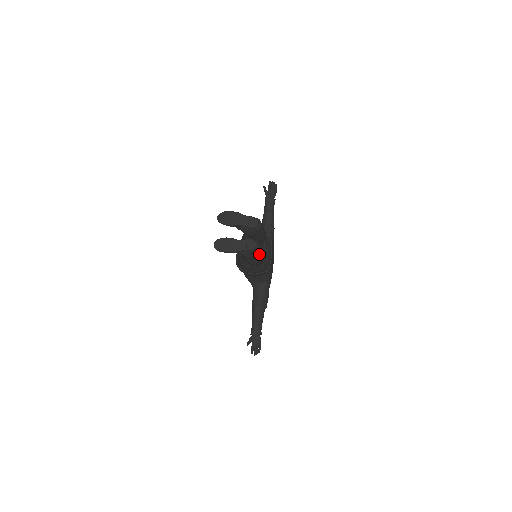
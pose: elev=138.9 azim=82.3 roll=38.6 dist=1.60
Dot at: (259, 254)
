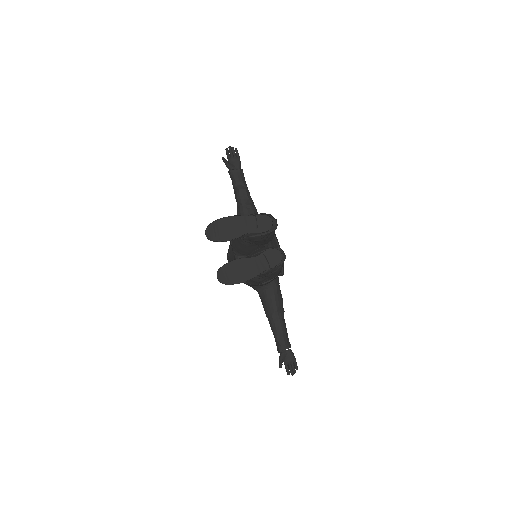
Dot at: occluded
